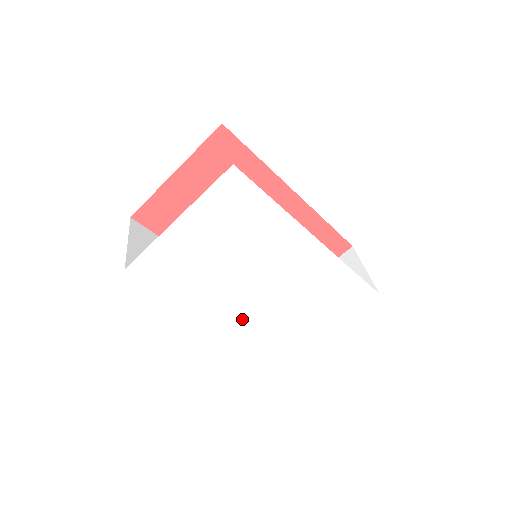
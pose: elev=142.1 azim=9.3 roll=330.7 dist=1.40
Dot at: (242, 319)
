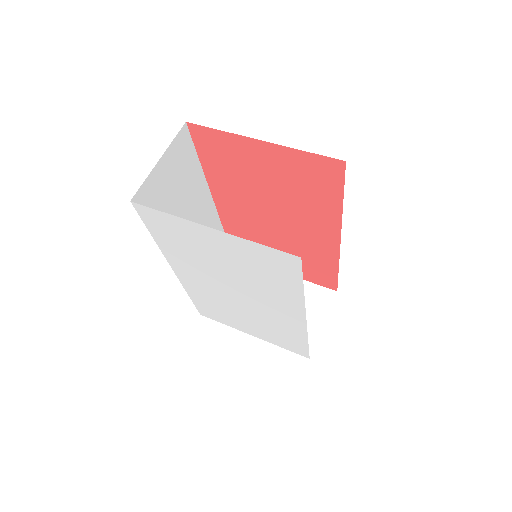
Dot at: (197, 286)
